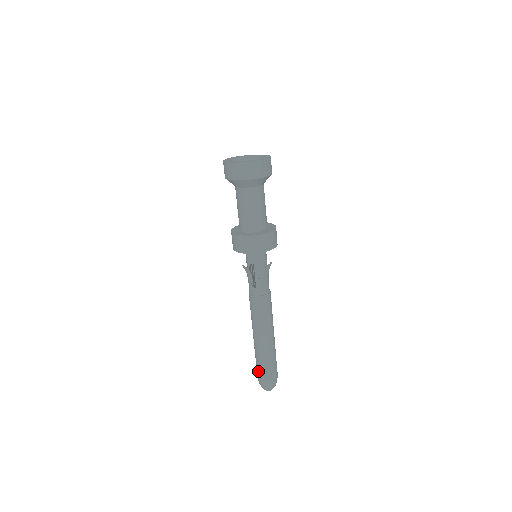
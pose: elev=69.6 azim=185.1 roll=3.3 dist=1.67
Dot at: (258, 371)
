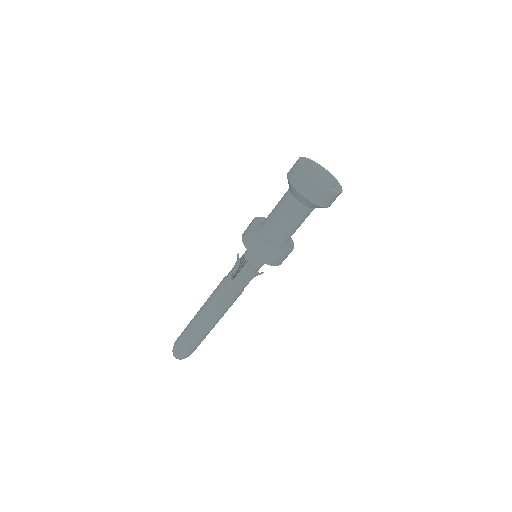
Dot at: (180, 338)
